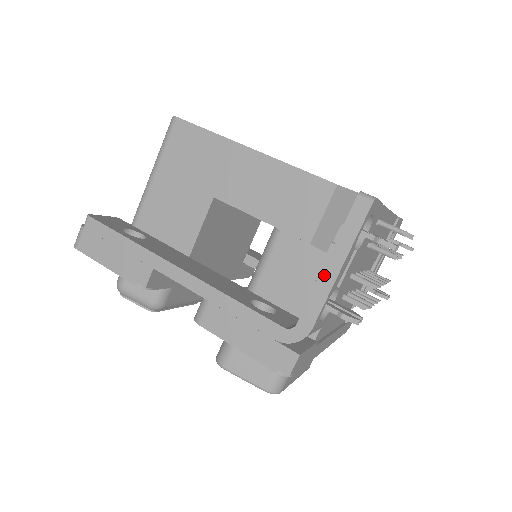
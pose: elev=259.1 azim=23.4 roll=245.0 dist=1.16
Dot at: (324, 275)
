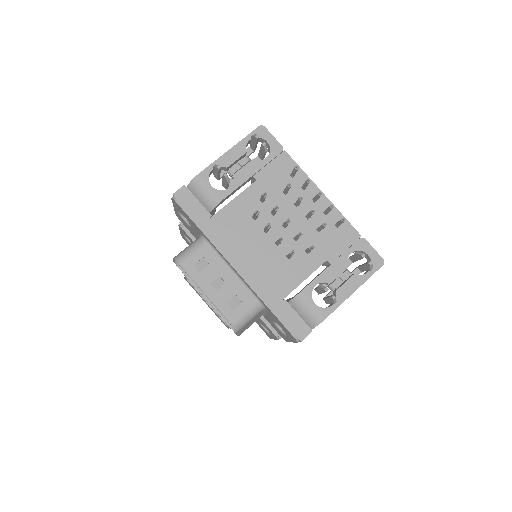
Dot at: occluded
